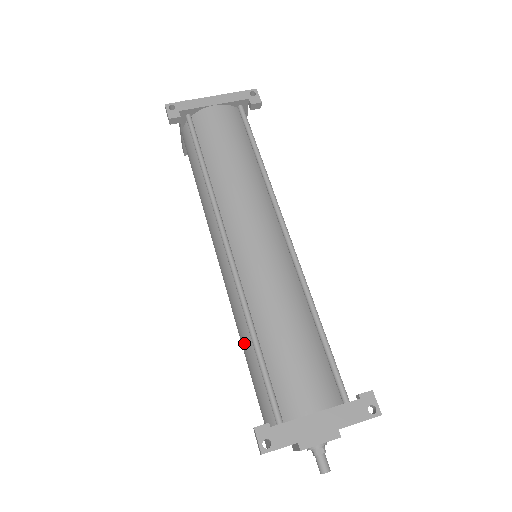
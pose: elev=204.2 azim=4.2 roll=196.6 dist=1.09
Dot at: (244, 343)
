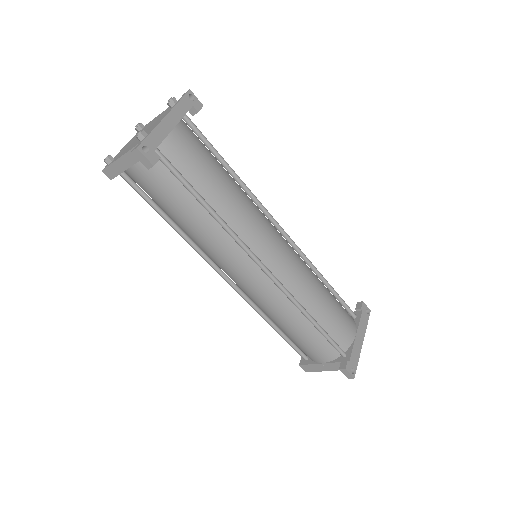
Dot at: (295, 325)
